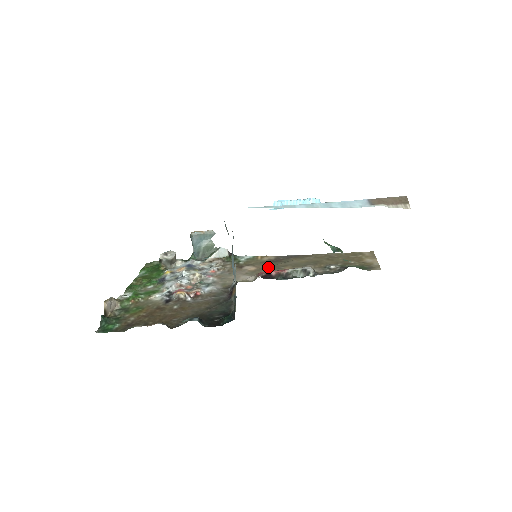
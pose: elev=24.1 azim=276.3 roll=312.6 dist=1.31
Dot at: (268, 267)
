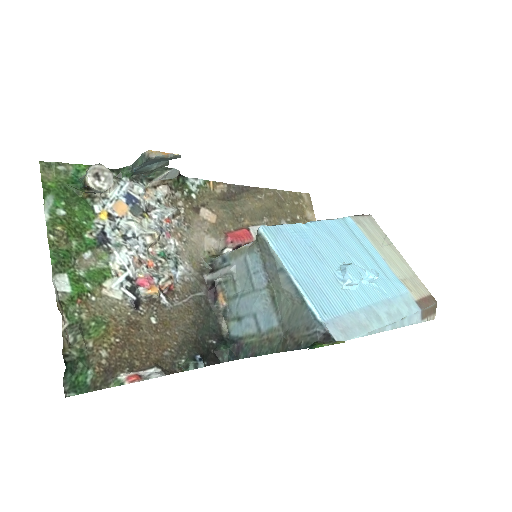
Dot at: (228, 217)
